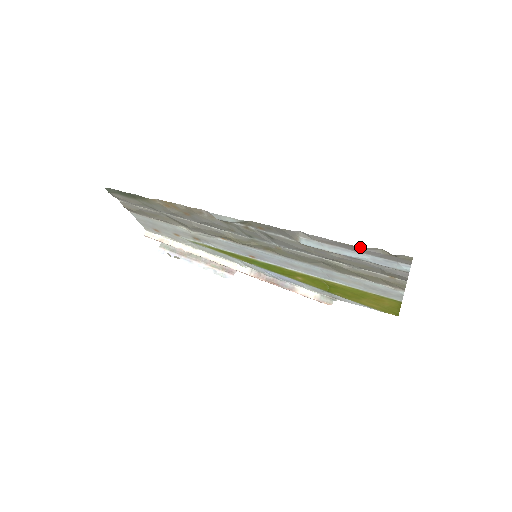
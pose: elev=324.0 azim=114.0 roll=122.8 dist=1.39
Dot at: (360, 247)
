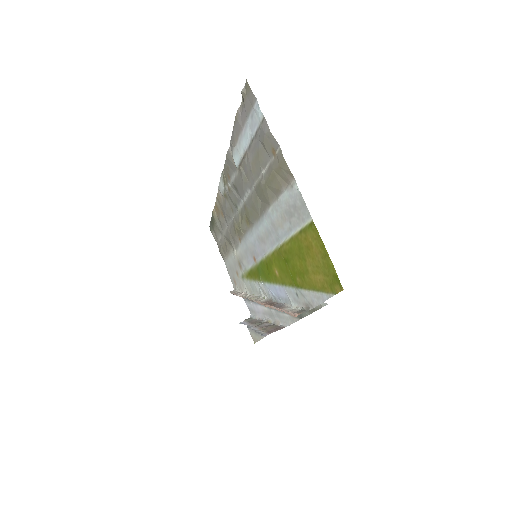
Dot at: (237, 114)
